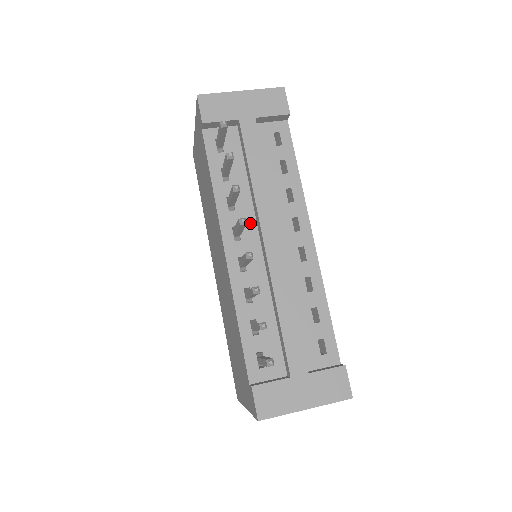
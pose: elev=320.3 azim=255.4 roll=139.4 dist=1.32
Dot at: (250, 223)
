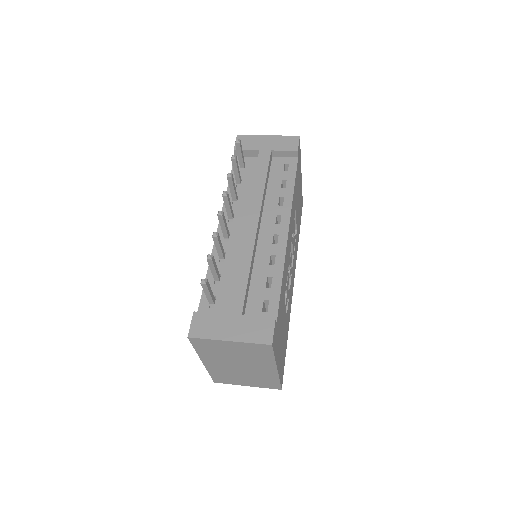
Dot at: (244, 213)
